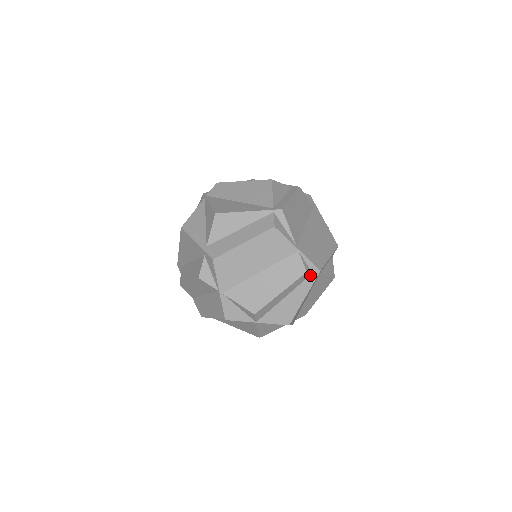
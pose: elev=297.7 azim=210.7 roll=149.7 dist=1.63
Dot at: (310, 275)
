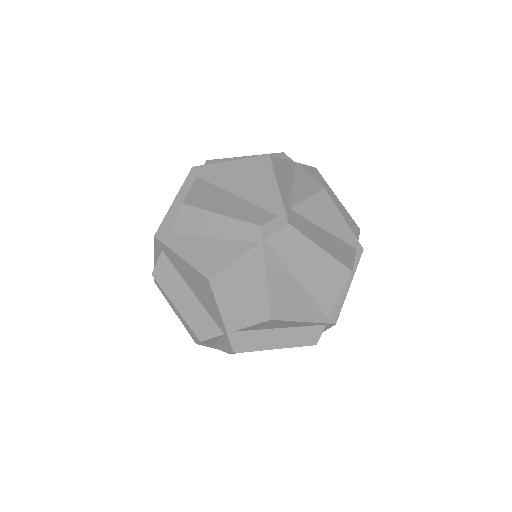
Dot at: occluded
